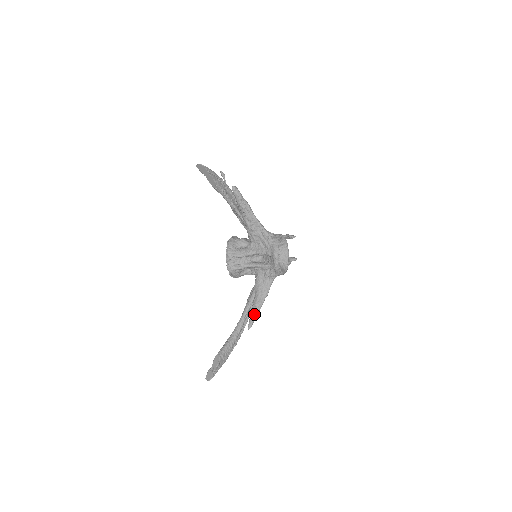
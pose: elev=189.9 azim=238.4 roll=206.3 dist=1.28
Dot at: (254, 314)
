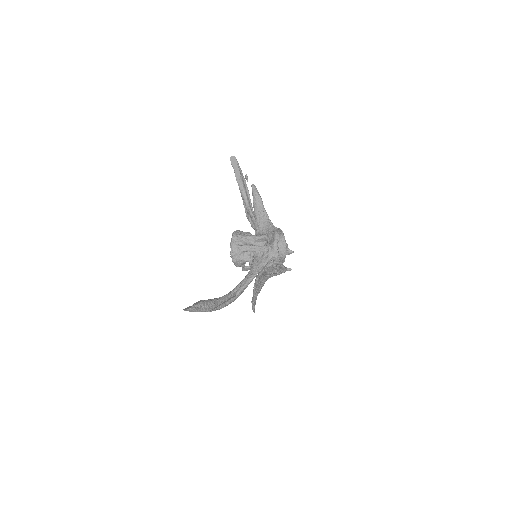
Dot at: (245, 283)
